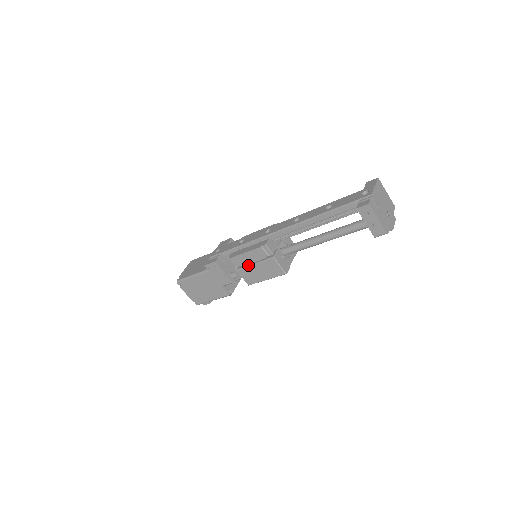
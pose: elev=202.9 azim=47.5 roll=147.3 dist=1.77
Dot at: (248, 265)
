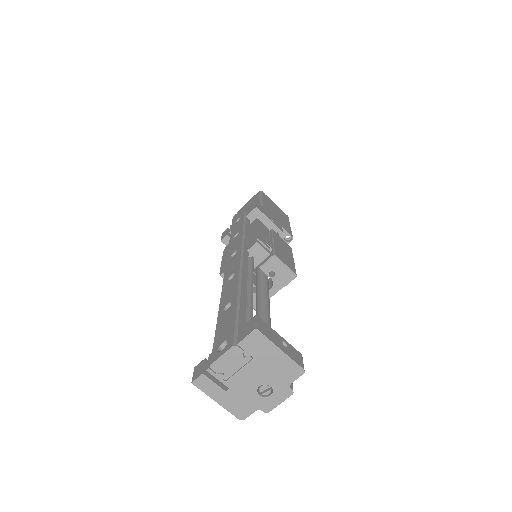
Dot at: occluded
